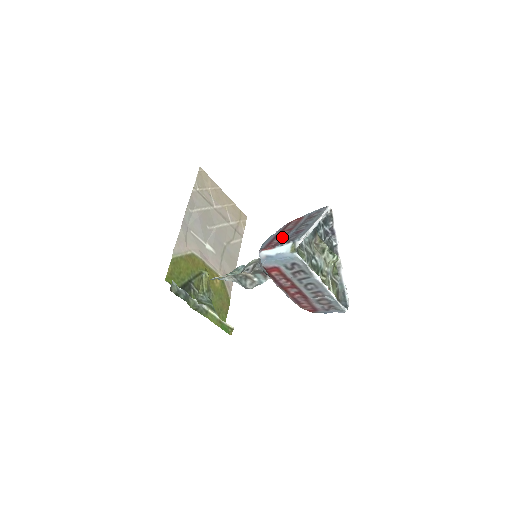
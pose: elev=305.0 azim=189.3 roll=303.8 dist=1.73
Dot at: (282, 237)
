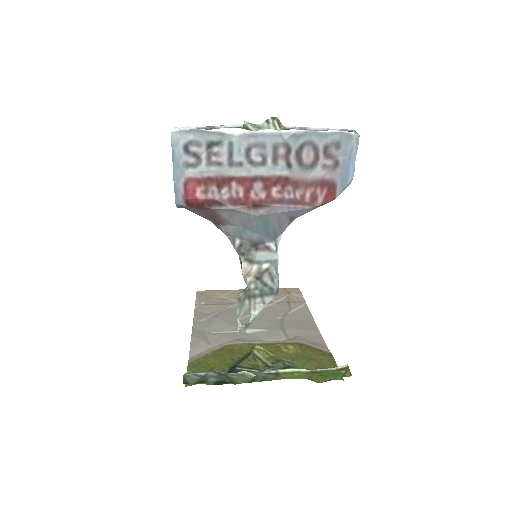
Dot at: occluded
